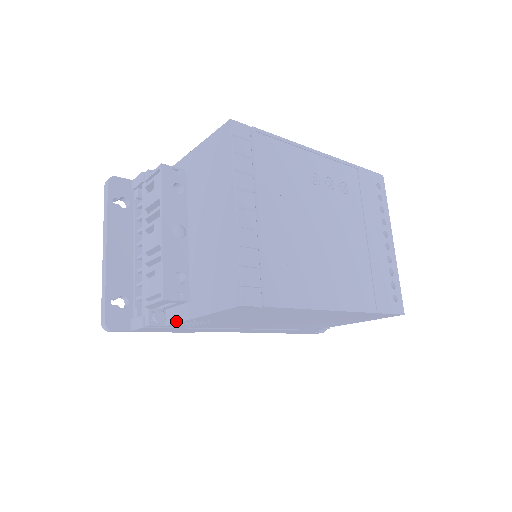
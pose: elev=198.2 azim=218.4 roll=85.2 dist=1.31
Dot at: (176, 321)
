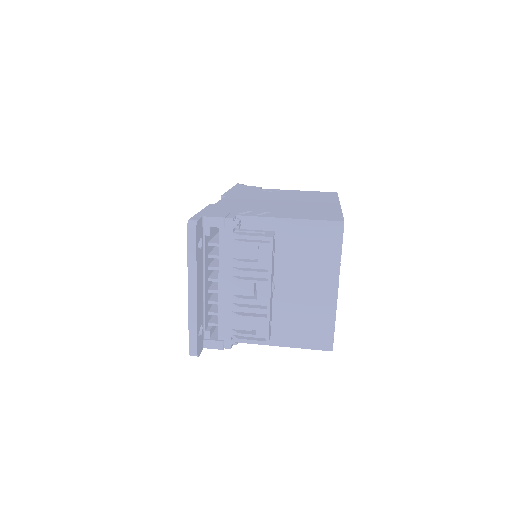
Dot at: occluded
